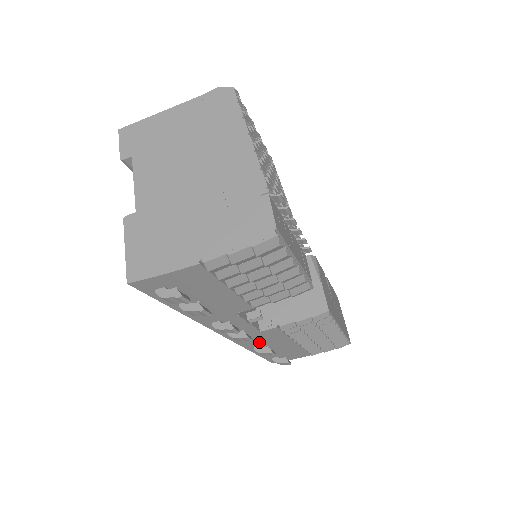
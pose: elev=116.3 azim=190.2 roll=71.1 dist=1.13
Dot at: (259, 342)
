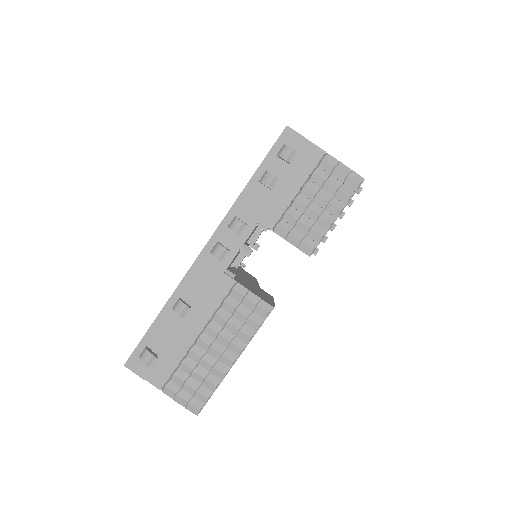
Dot at: (195, 293)
